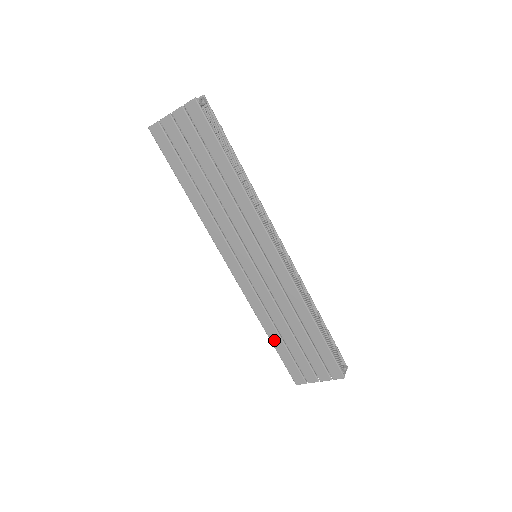
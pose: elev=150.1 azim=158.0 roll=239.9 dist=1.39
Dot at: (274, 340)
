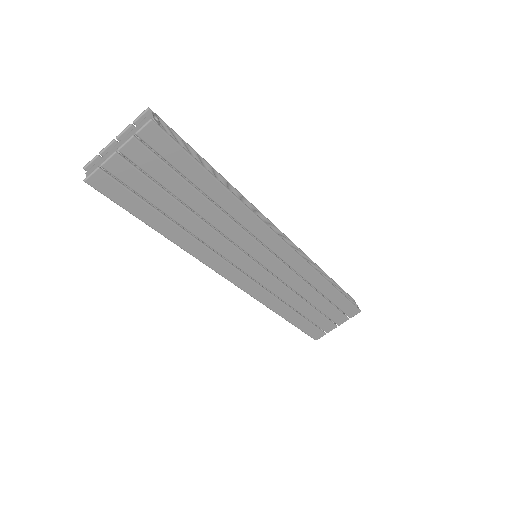
Dot at: (291, 319)
